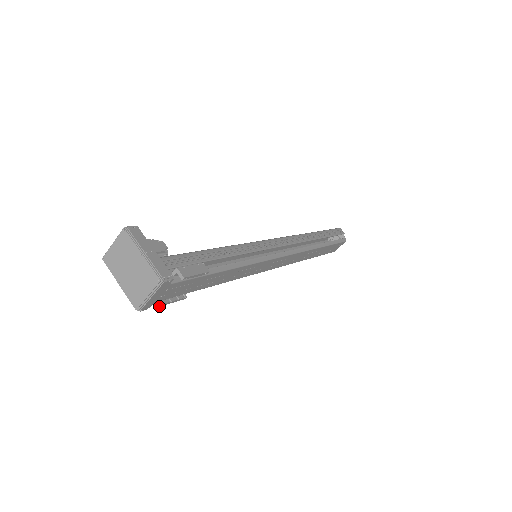
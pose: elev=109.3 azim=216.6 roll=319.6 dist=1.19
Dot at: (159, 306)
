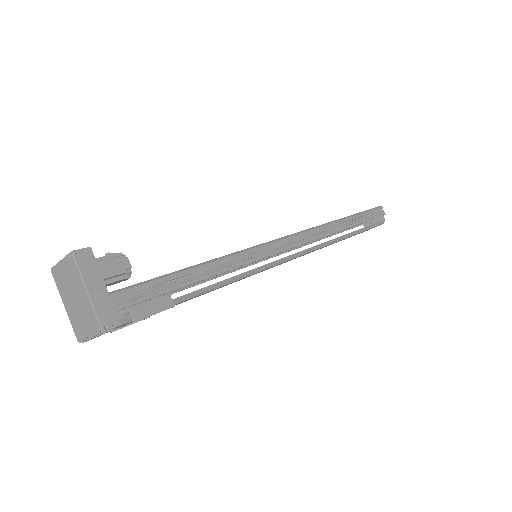
Dot at: (110, 332)
